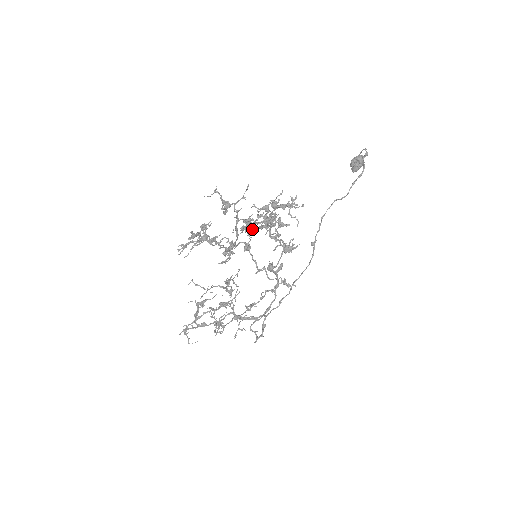
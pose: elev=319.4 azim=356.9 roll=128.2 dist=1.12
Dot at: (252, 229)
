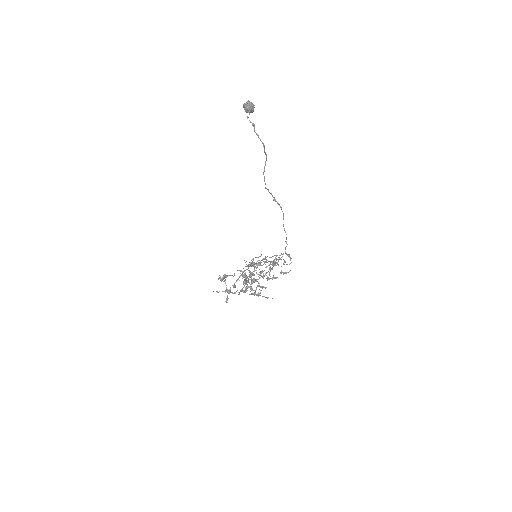
Dot at: occluded
